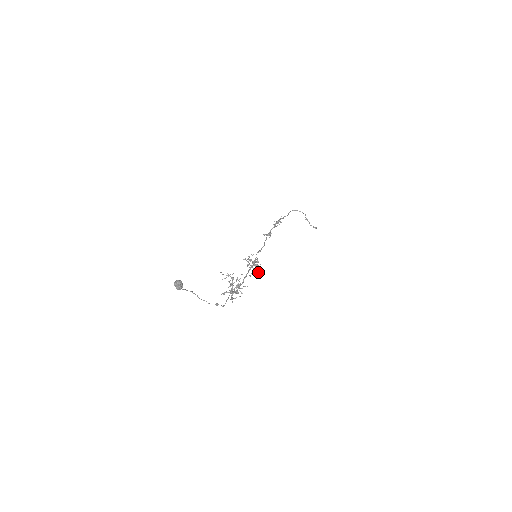
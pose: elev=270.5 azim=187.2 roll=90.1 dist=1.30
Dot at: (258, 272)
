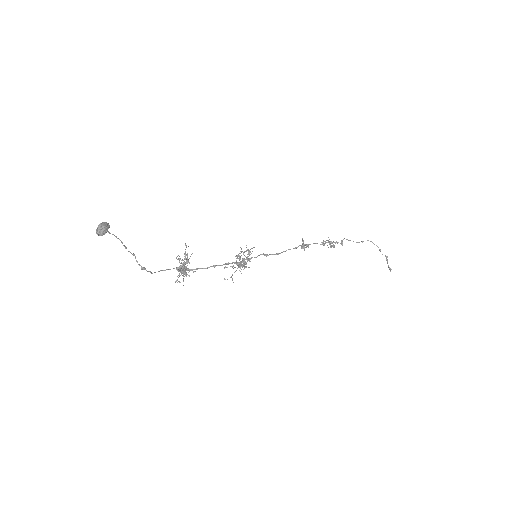
Dot at: occluded
